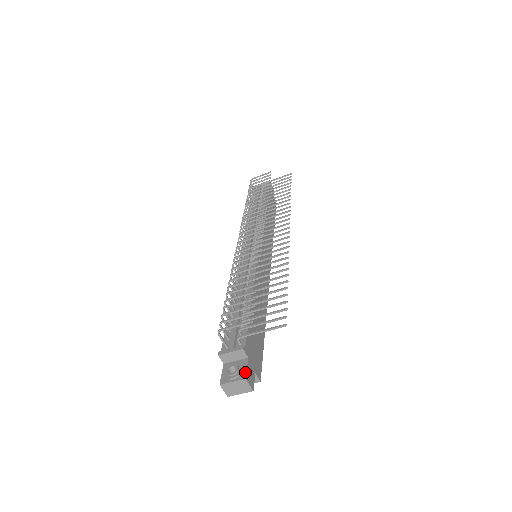
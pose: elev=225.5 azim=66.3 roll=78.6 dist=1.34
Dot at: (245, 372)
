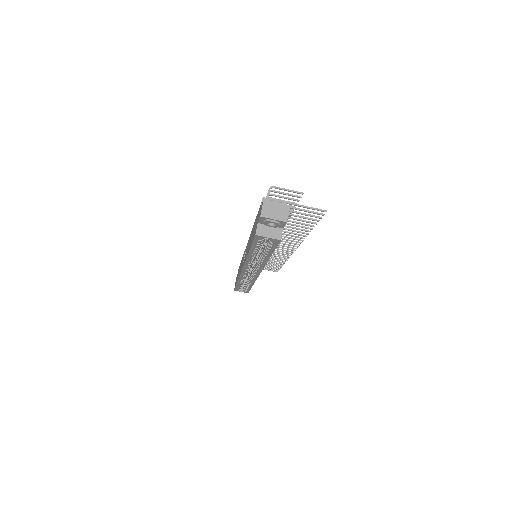
Dot at: (287, 207)
